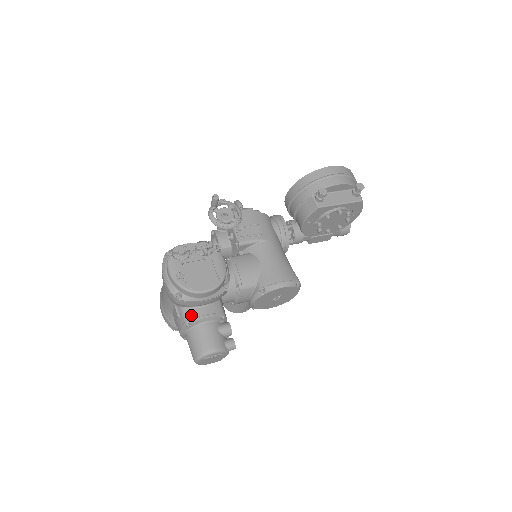
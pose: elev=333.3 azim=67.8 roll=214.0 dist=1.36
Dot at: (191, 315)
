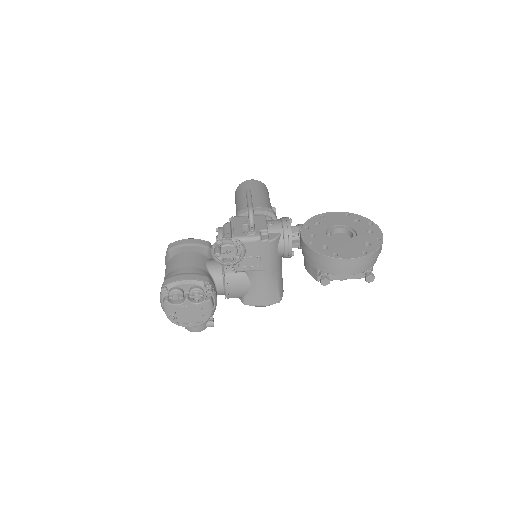
Dot at: occluded
